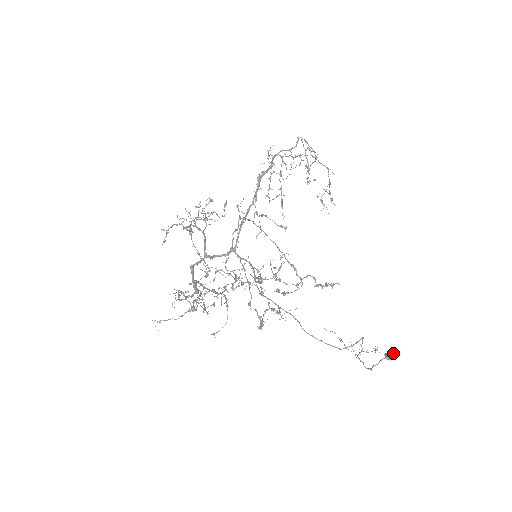
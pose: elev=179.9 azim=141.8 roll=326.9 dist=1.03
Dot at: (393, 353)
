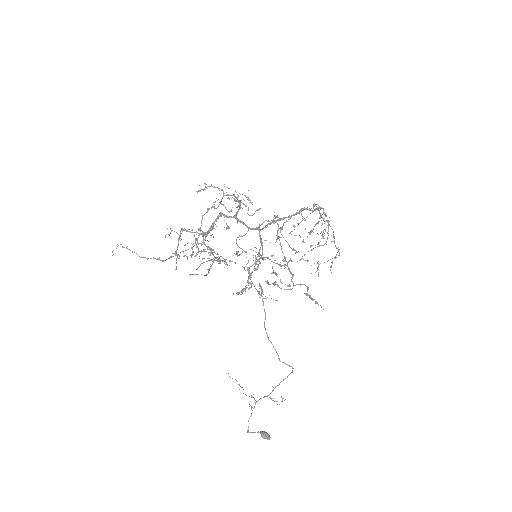
Dot at: occluded
